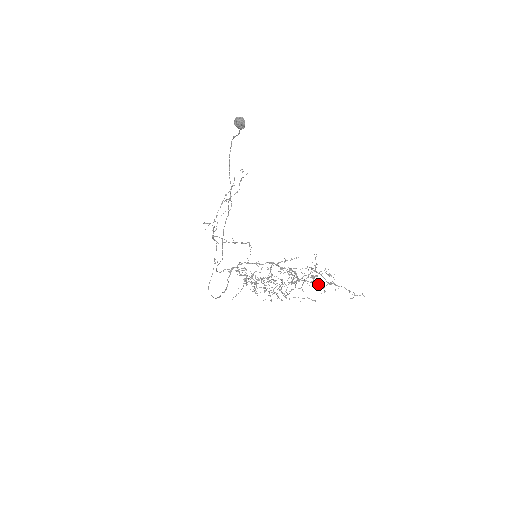
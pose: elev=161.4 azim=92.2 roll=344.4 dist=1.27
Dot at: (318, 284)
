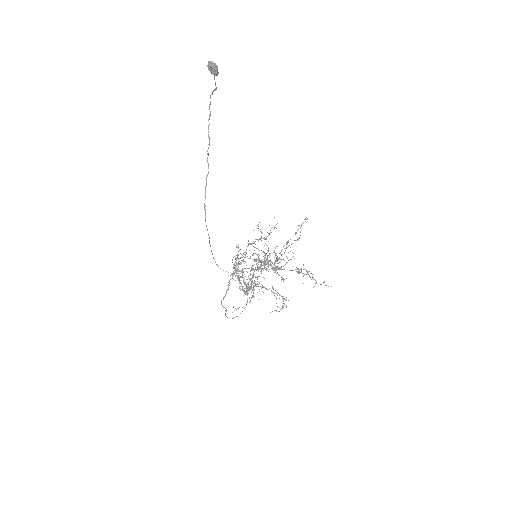
Dot at: (277, 260)
